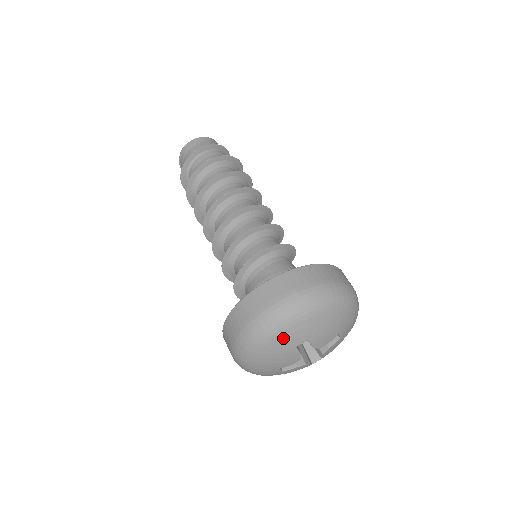
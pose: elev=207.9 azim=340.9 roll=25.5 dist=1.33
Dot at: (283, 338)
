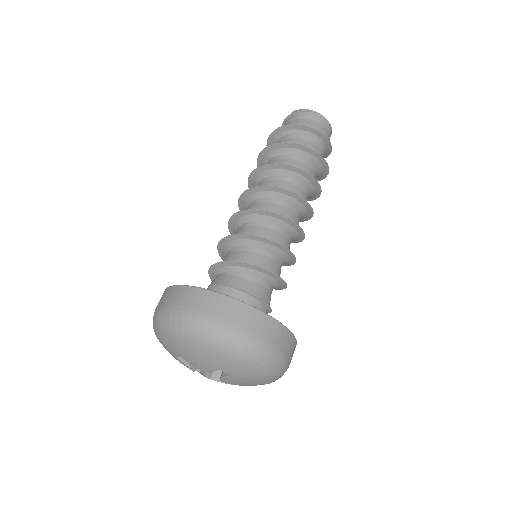
Dot at: (226, 360)
